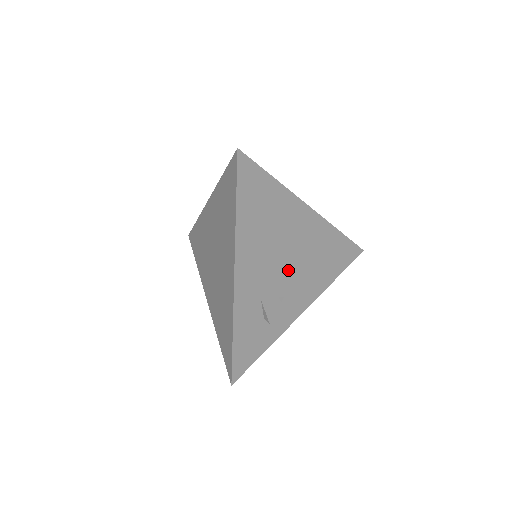
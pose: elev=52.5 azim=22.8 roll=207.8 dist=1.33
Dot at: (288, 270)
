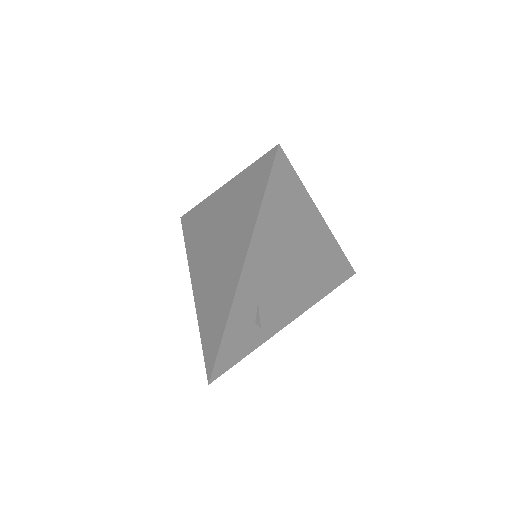
Dot at: (289, 278)
